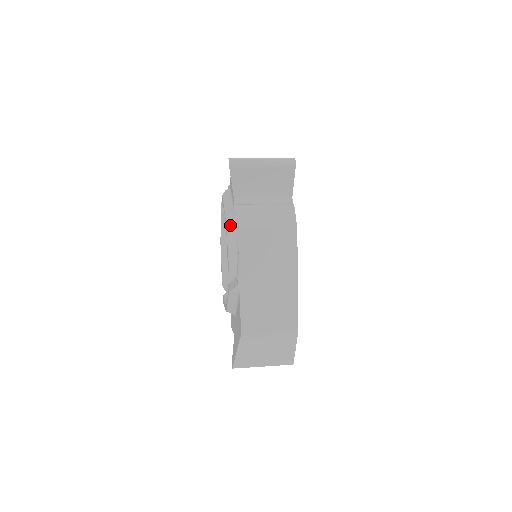
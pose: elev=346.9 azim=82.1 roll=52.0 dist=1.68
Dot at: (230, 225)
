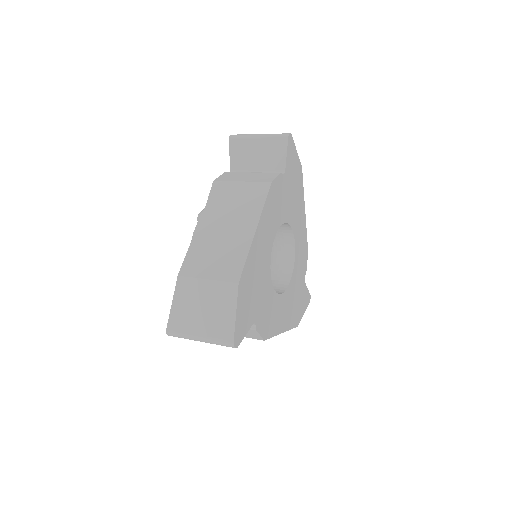
Dot at: occluded
